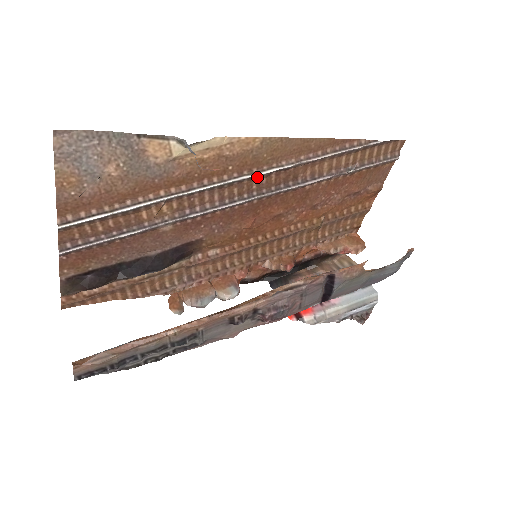
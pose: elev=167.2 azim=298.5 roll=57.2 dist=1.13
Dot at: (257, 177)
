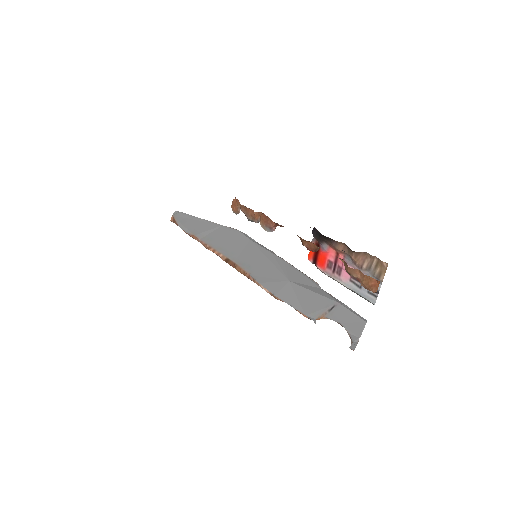
Dot at: occluded
